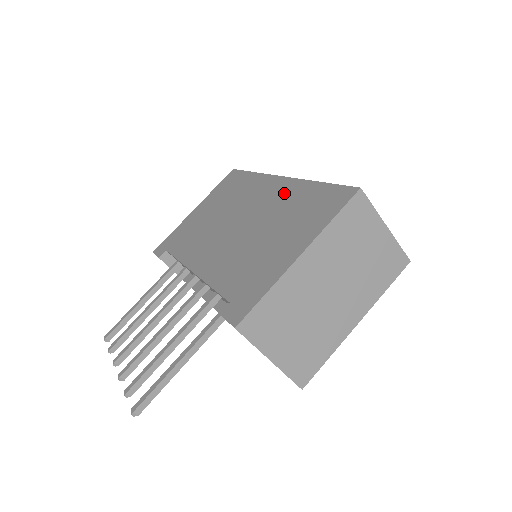
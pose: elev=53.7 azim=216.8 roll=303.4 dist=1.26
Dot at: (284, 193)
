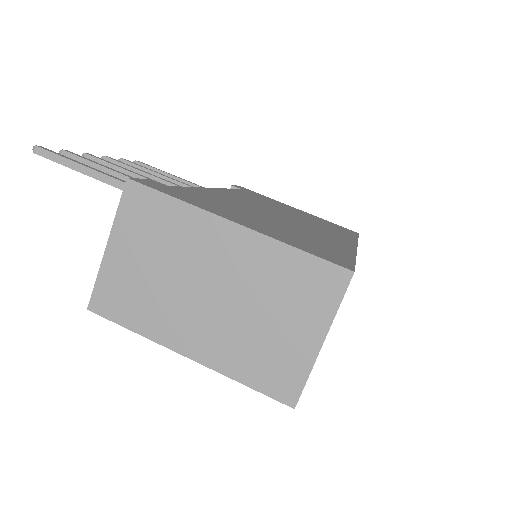
Dot at: (332, 240)
